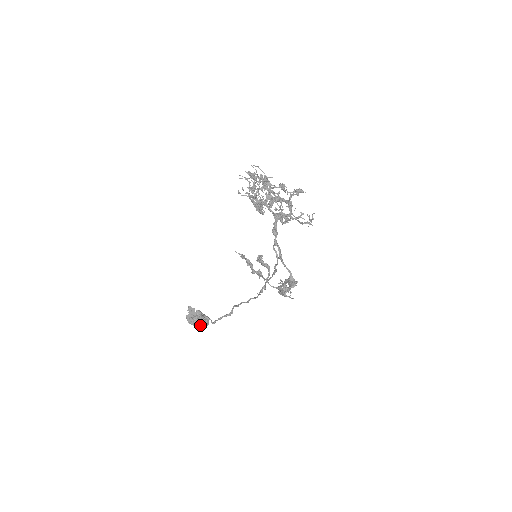
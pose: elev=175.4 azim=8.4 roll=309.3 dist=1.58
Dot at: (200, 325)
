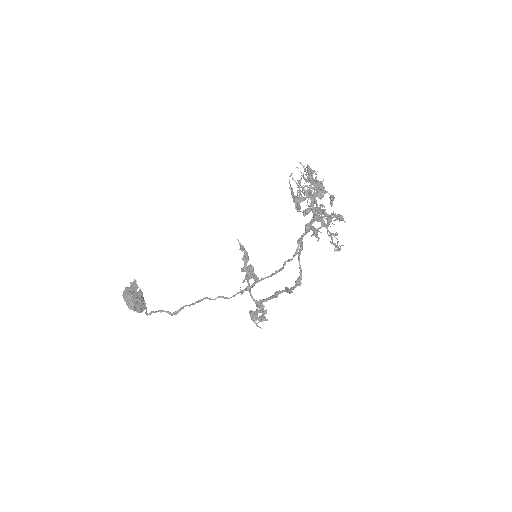
Dot at: (135, 305)
